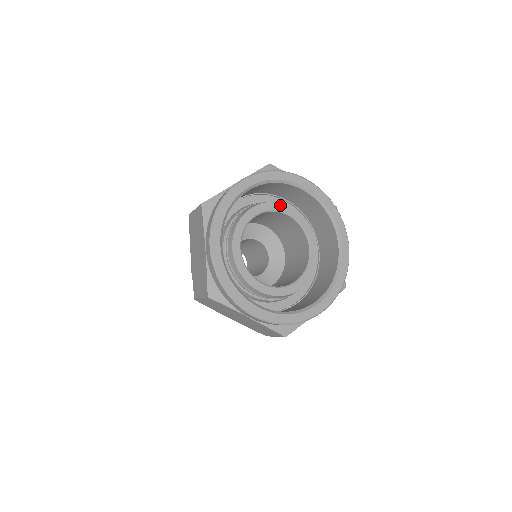
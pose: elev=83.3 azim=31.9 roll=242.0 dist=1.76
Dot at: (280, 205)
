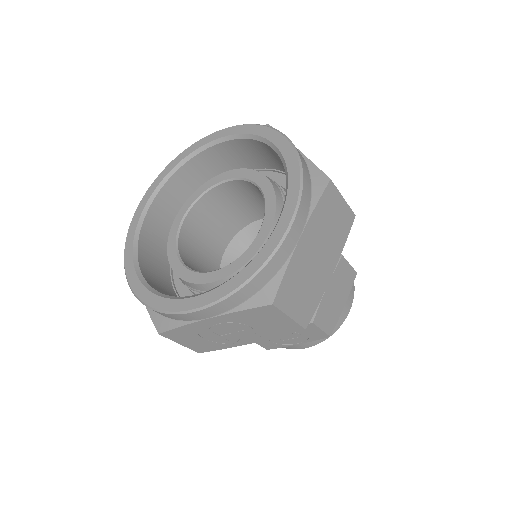
Dot at: (253, 172)
